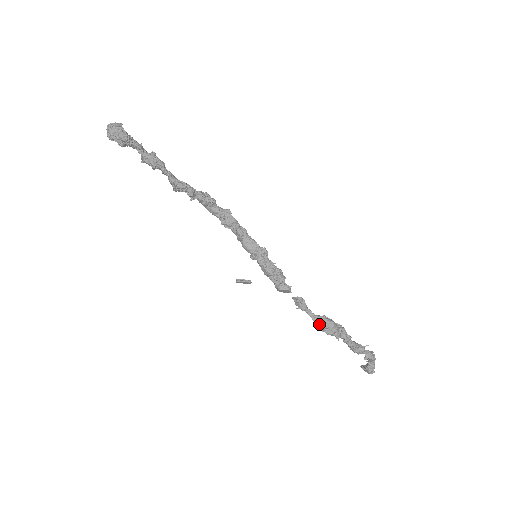
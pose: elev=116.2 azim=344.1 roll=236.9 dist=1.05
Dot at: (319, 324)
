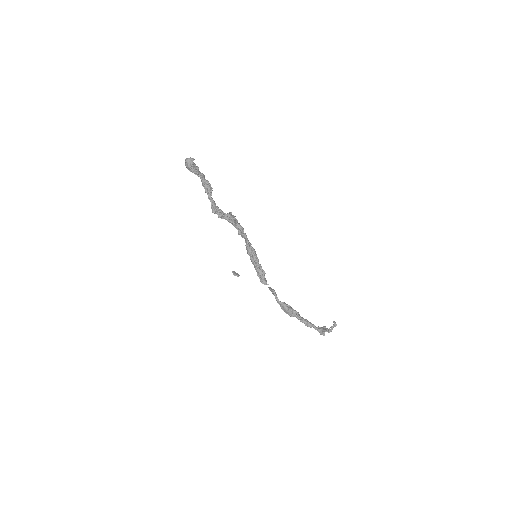
Dot at: (280, 306)
